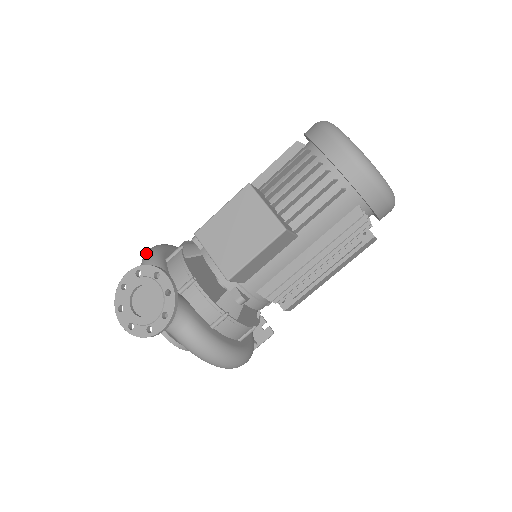
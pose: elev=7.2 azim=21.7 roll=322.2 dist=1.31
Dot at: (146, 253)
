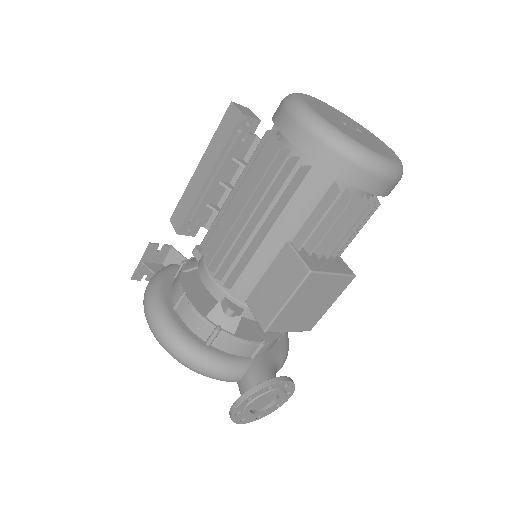
Dot at: (183, 358)
